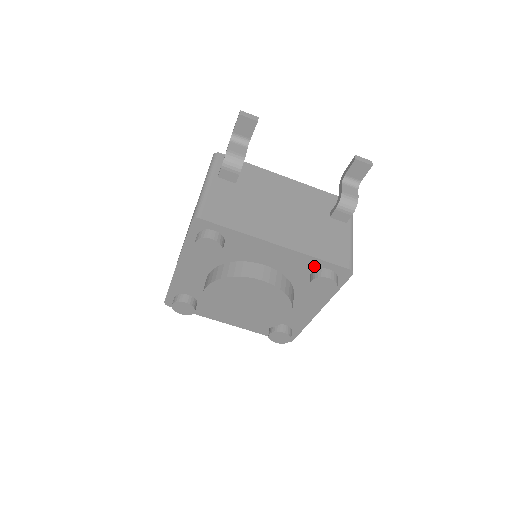
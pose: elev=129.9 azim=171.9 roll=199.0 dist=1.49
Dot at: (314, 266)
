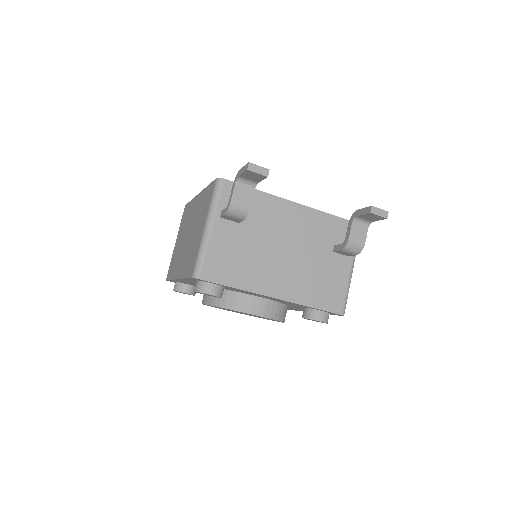
Dot at: (308, 307)
